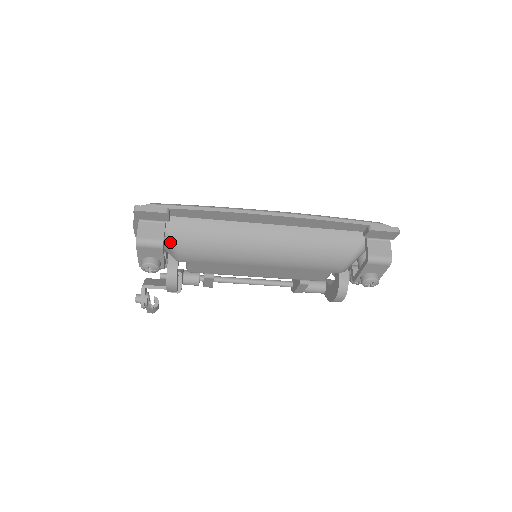
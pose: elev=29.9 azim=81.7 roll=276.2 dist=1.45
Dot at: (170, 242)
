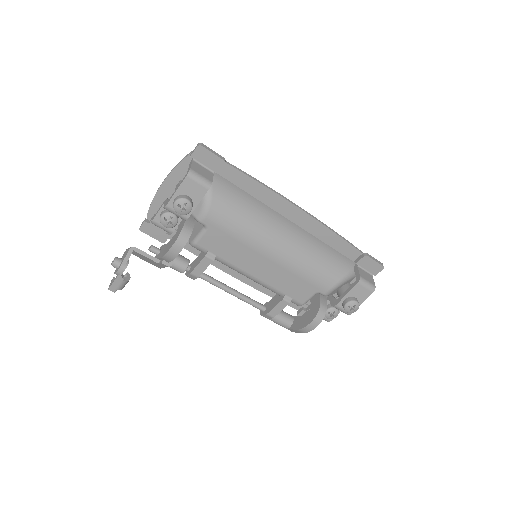
Dot at: (207, 194)
